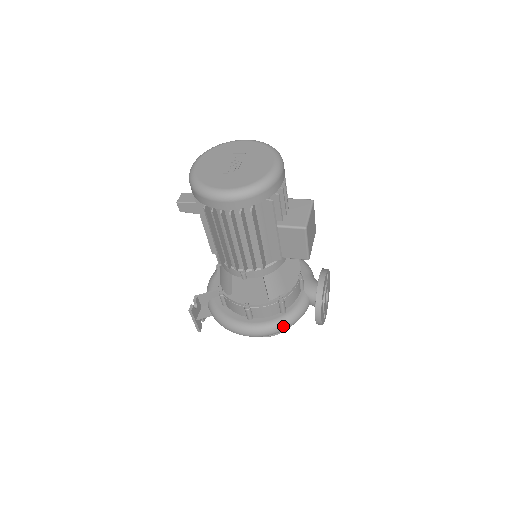
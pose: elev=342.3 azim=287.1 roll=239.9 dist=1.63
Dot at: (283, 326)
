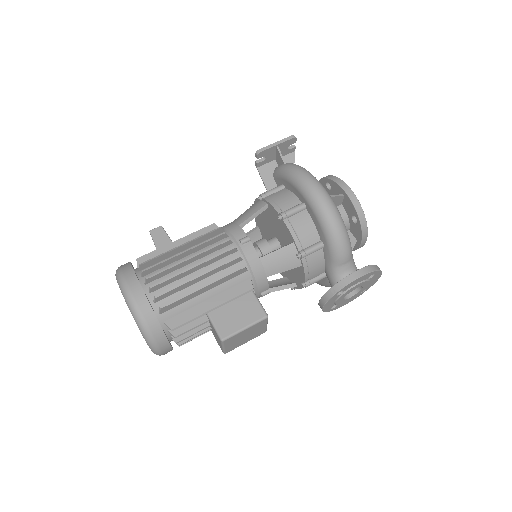
Dot at: occluded
